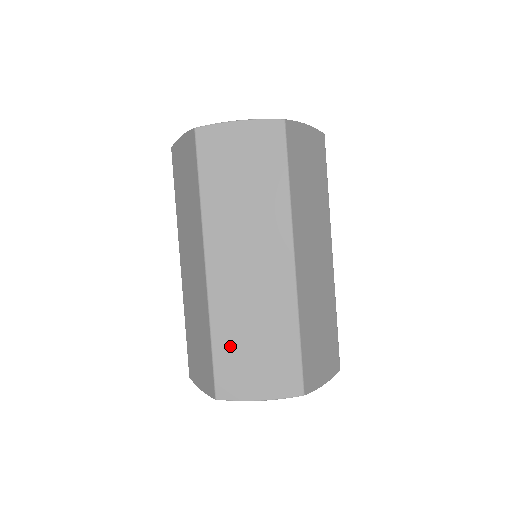
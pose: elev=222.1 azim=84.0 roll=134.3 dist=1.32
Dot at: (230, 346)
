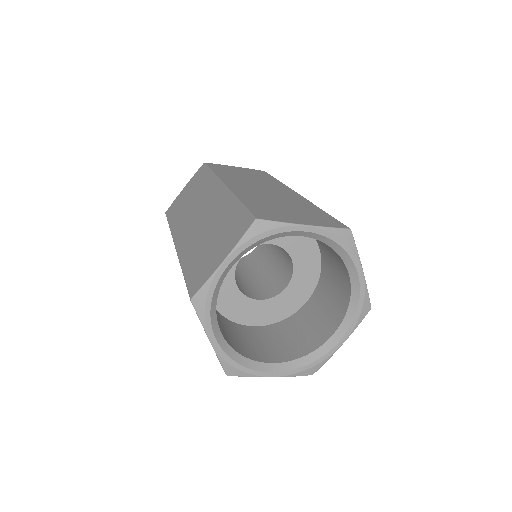
Dot at: (195, 260)
